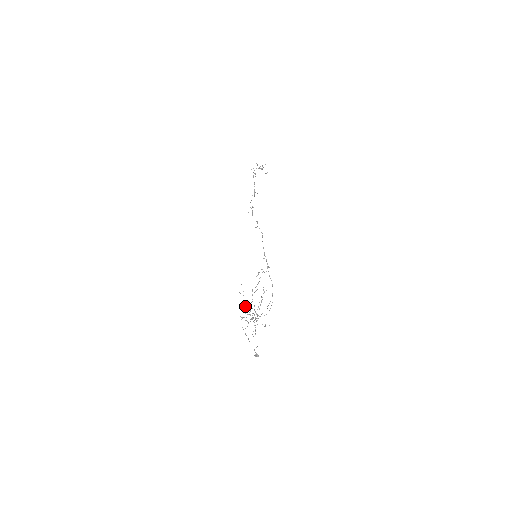
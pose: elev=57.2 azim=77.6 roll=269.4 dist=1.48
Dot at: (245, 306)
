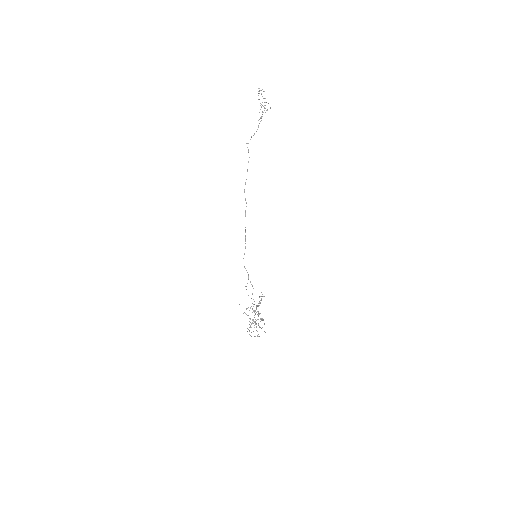
Dot at: occluded
